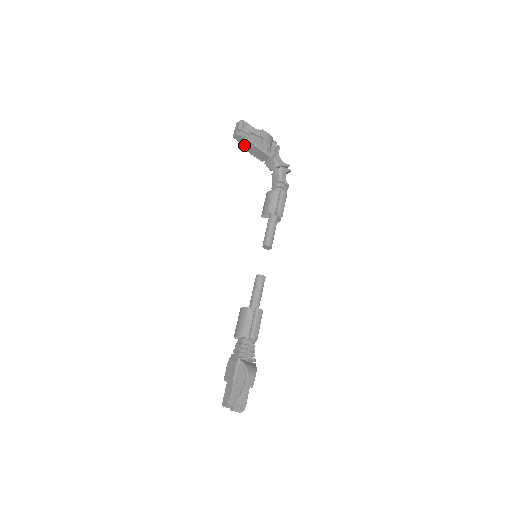
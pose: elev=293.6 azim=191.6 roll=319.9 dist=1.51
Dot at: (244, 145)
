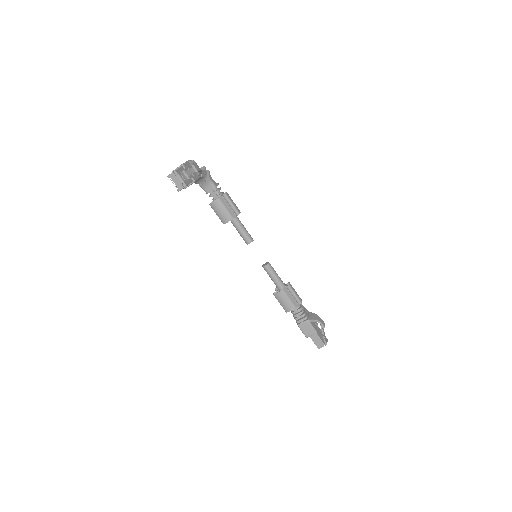
Dot at: occluded
